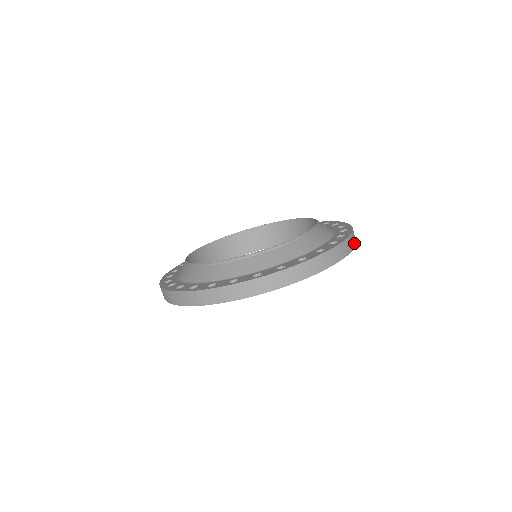
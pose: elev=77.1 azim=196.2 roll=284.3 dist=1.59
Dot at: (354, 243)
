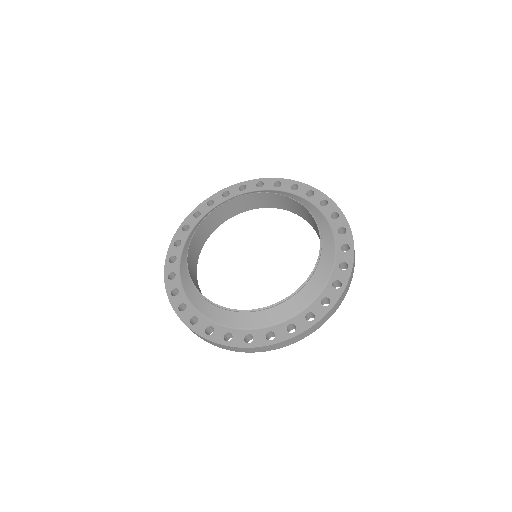
Dot at: occluded
